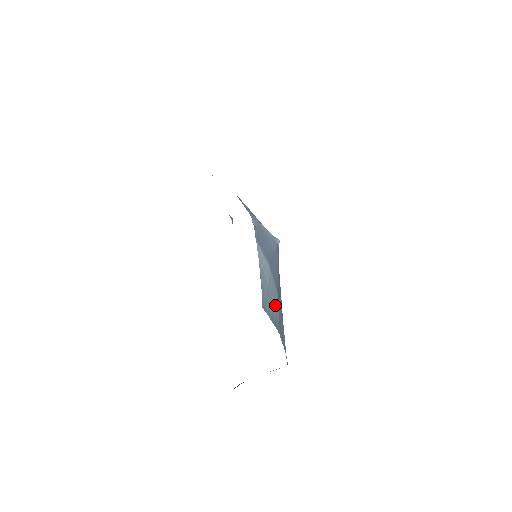
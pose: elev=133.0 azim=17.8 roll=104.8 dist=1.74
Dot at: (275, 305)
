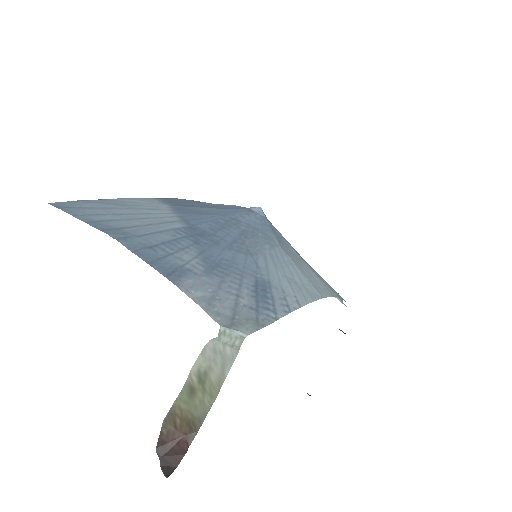
Dot at: (140, 223)
